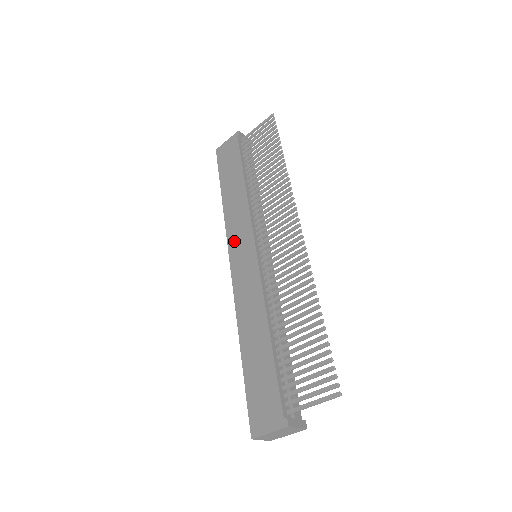
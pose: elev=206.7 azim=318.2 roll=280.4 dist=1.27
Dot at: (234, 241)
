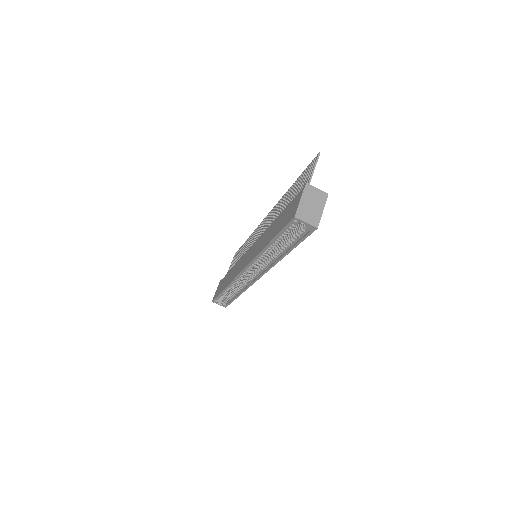
Dot at: (239, 269)
